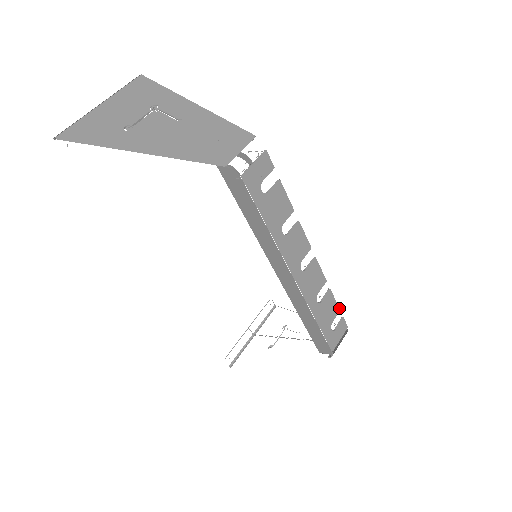
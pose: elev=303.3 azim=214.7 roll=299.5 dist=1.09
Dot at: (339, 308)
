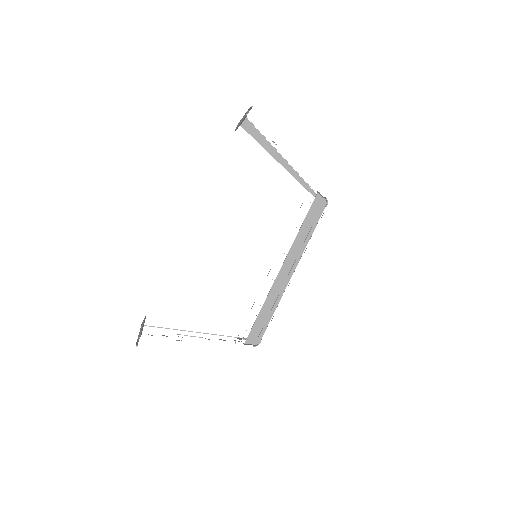
Dot at: occluded
